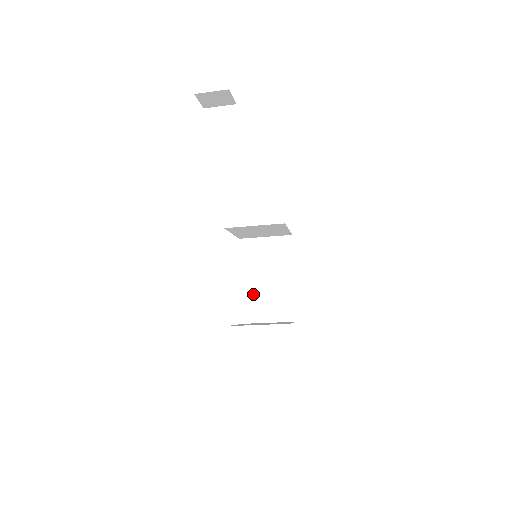
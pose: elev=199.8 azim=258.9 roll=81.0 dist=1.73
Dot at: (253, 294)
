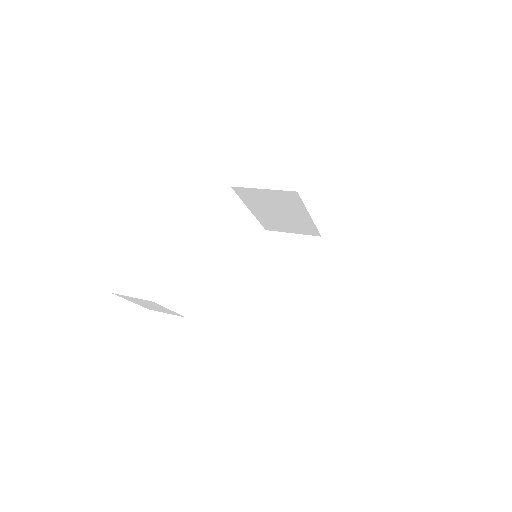
Dot at: (268, 219)
